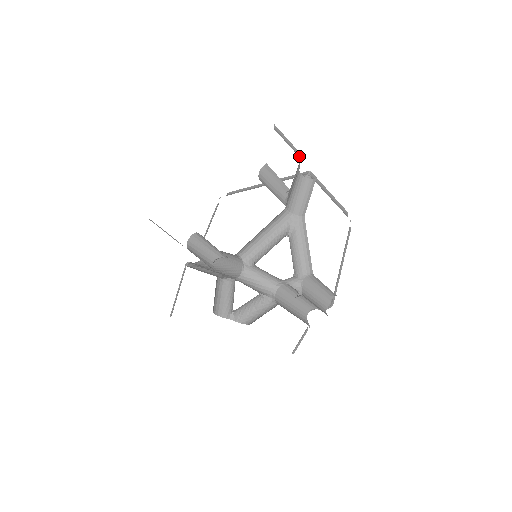
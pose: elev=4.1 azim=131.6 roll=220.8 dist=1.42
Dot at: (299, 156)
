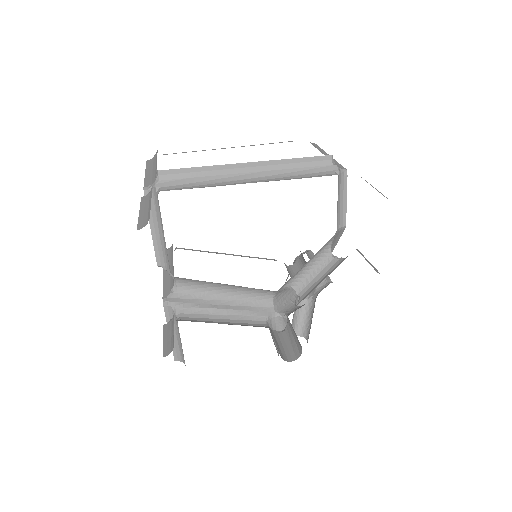
Dot at: occluded
